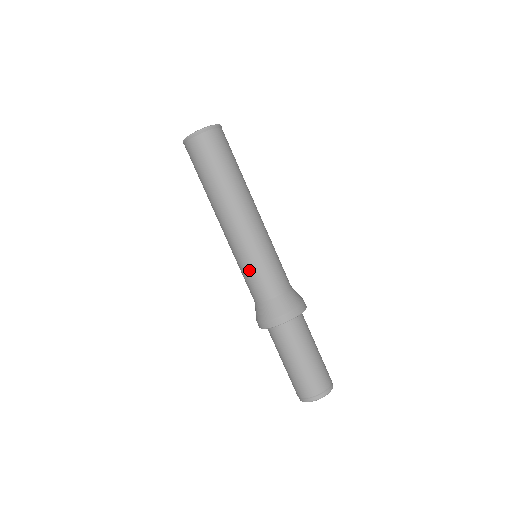
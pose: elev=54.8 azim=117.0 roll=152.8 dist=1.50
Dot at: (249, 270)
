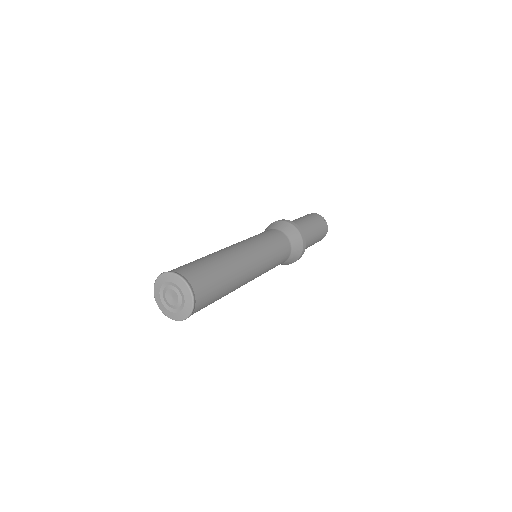
Dot at: occluded
